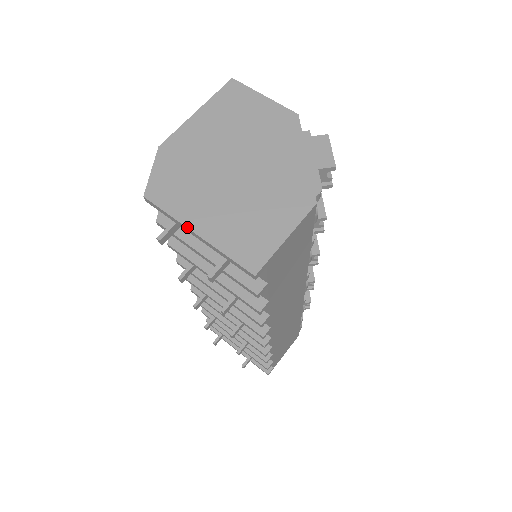
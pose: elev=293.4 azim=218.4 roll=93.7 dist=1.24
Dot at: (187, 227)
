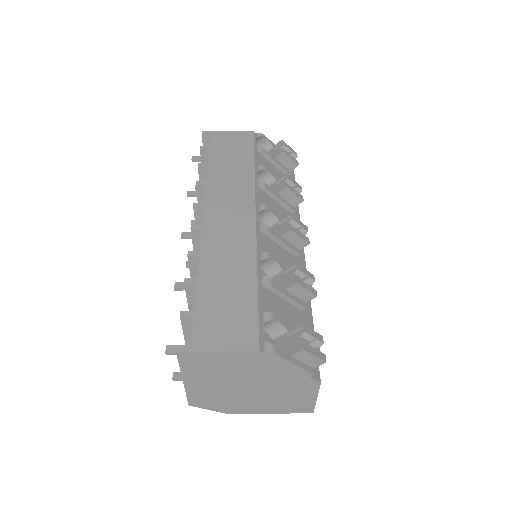
Dot at: occluded
